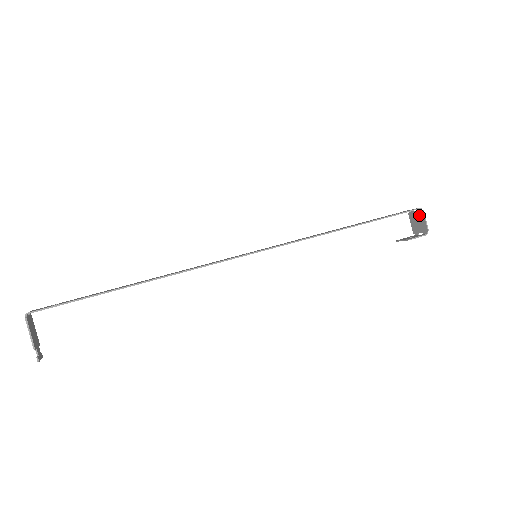
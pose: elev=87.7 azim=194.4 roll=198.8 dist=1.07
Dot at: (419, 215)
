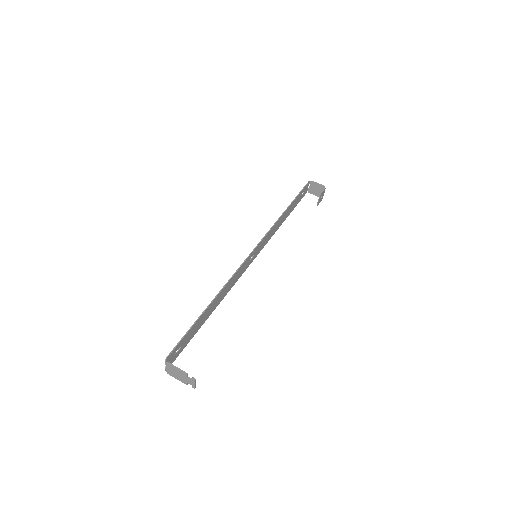
Dot at: (313, 185)
